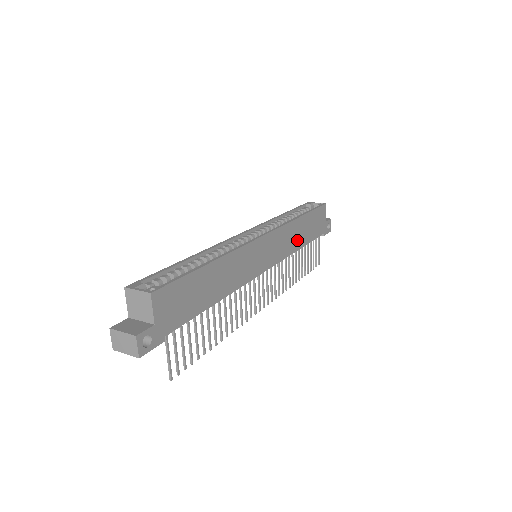
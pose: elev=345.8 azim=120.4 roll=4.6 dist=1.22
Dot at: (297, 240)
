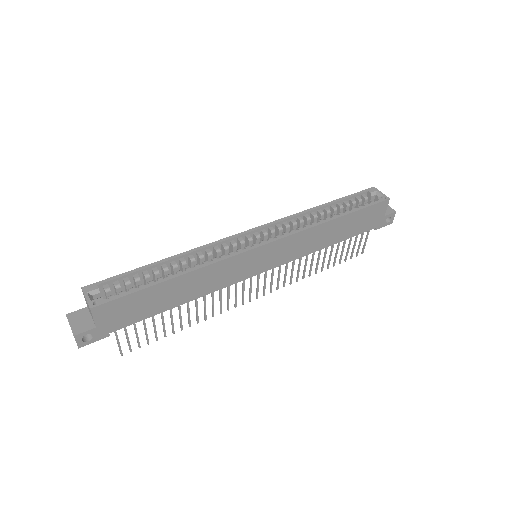
Dot at: (322, 241)
